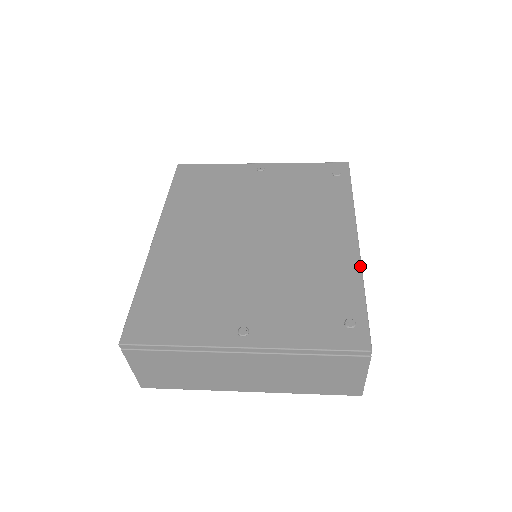
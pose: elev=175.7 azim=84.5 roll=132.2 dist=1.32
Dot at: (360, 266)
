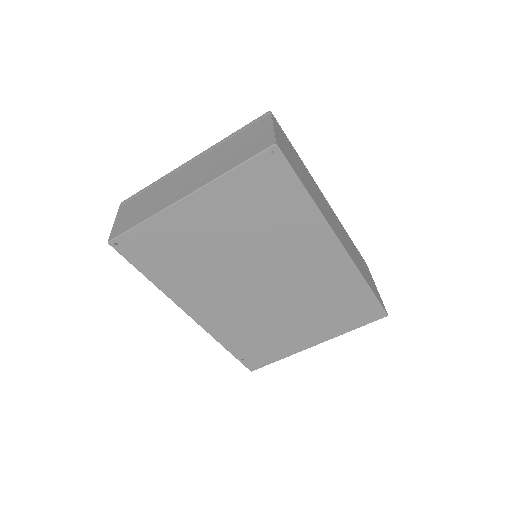
Dot at: occluded
